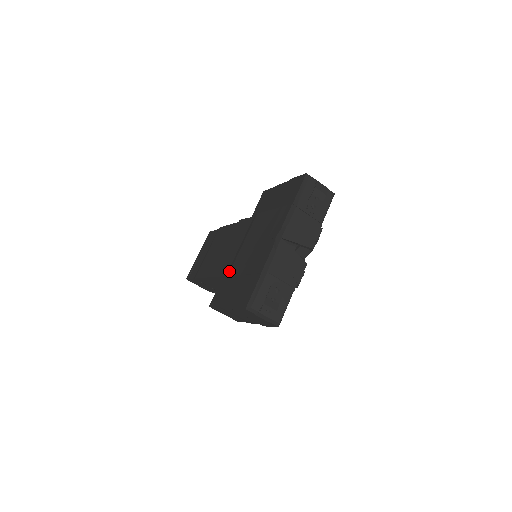
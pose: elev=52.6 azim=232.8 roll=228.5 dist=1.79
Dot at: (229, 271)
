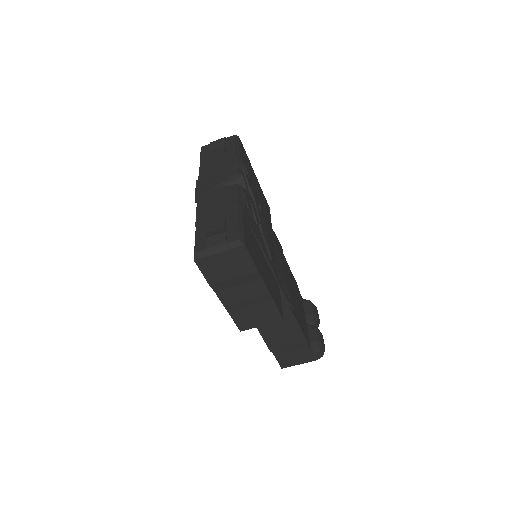
Dot at: occluded
